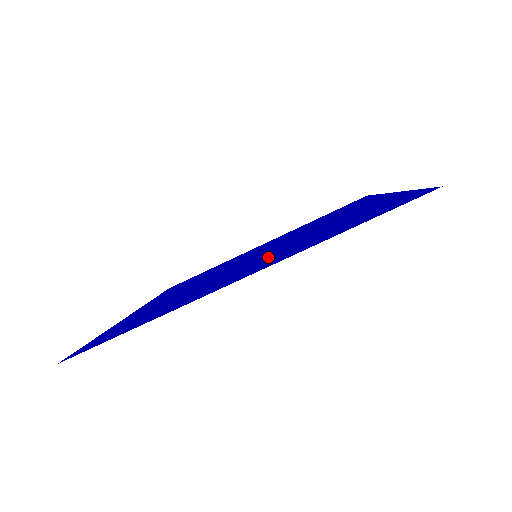
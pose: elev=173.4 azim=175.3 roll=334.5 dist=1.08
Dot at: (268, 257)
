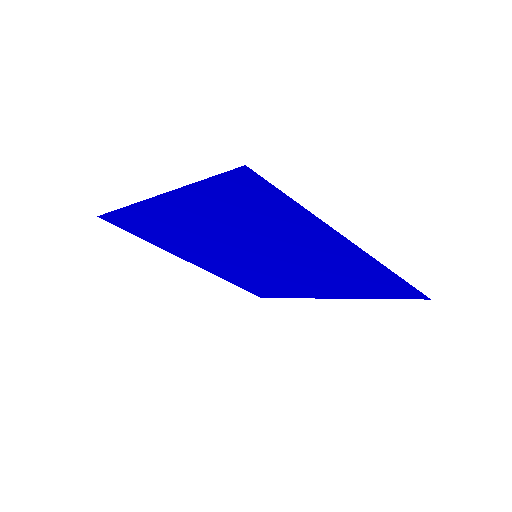
Dot at: (215, 224)
